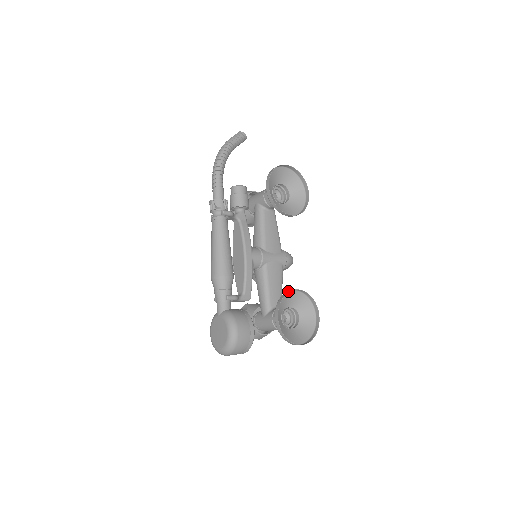
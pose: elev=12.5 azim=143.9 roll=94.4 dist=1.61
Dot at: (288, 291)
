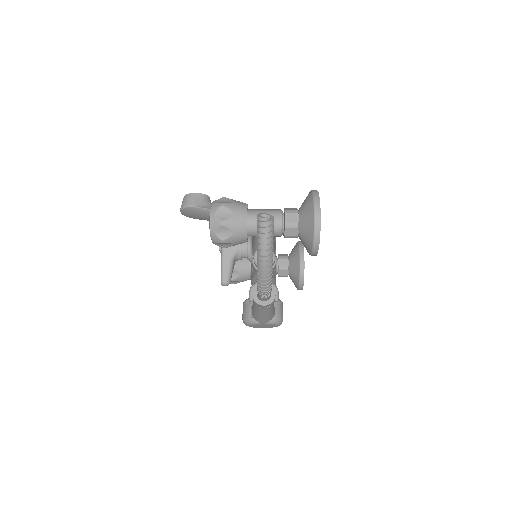
Dot at: (303, 268)
